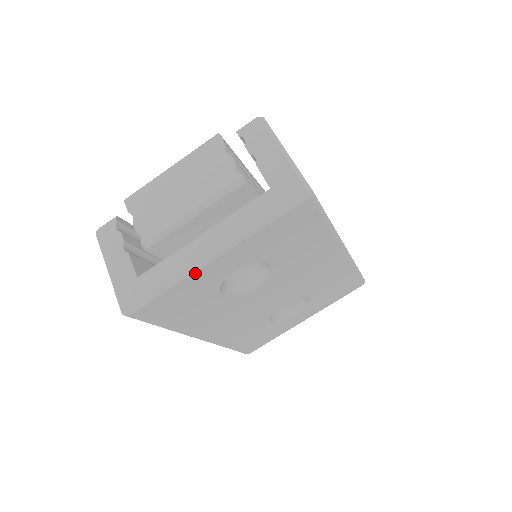
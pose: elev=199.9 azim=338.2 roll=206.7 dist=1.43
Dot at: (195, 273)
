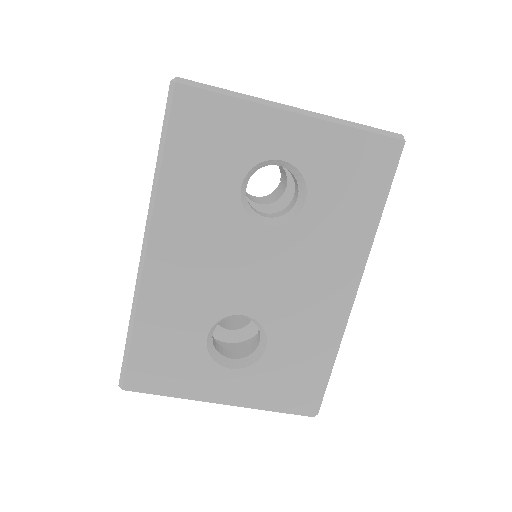
Dot at: (267, 108)
